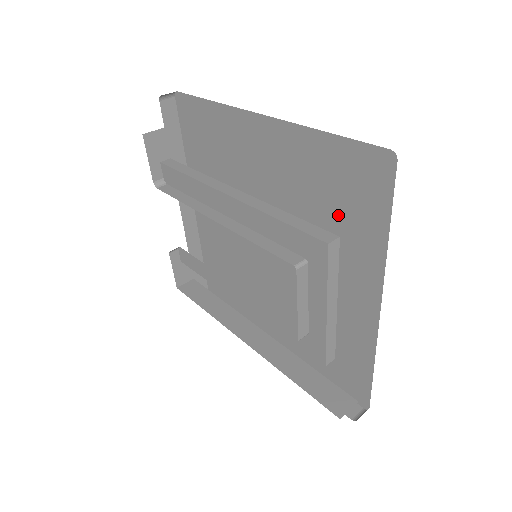
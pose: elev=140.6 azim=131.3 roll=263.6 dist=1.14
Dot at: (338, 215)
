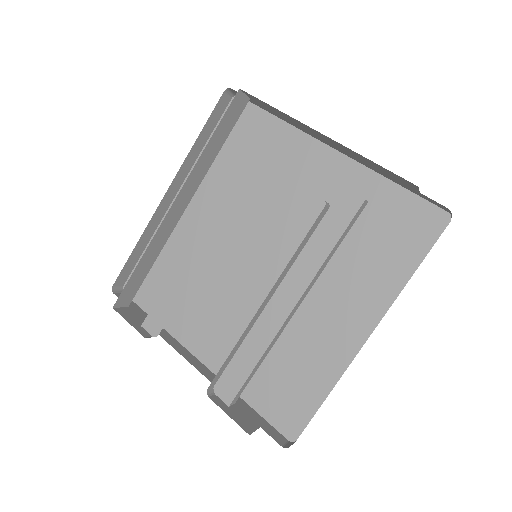
Dot at: occluded
